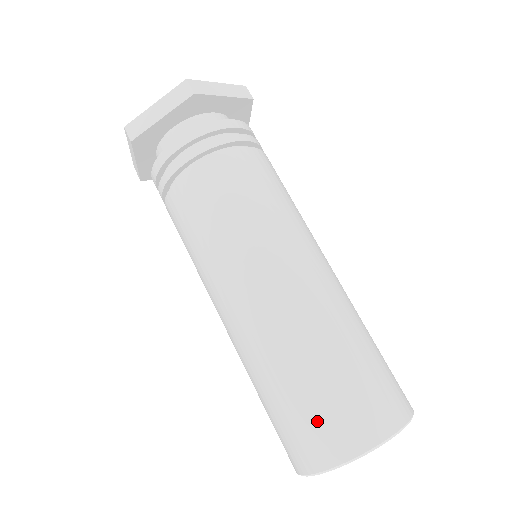
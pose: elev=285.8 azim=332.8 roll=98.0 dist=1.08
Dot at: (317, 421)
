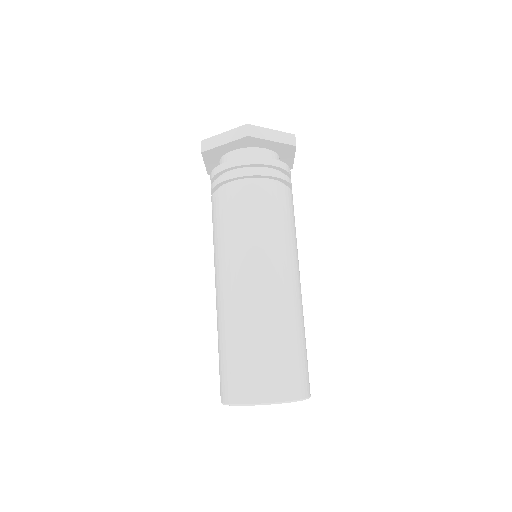
Dot at: (237, 373)
